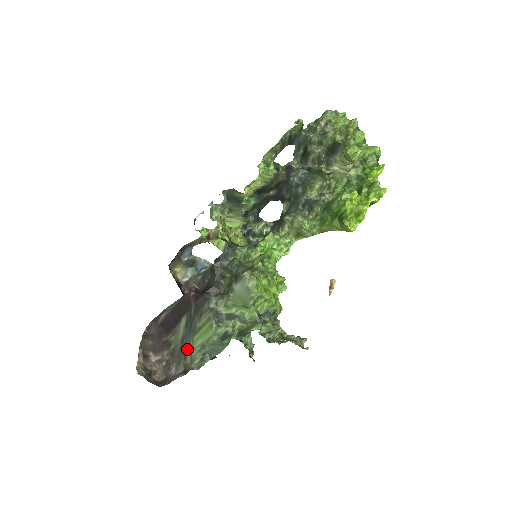
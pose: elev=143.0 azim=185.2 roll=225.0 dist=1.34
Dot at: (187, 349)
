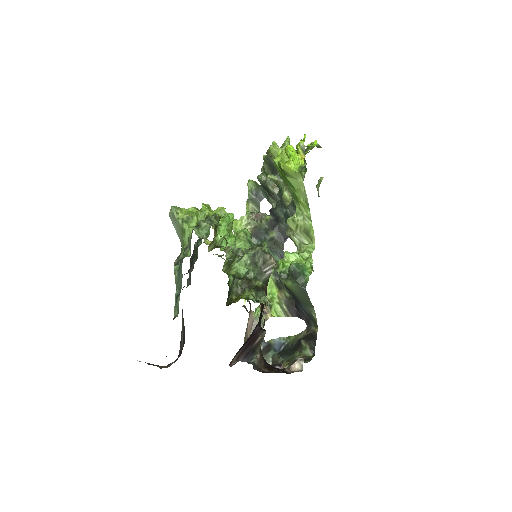
Dot at: occluded
